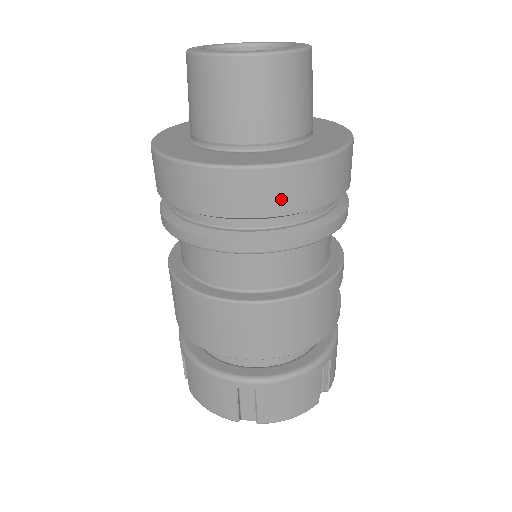
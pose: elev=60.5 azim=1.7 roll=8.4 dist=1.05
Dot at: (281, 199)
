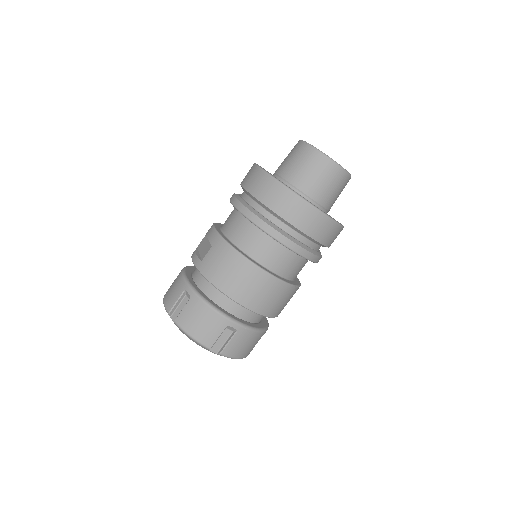
Dot at: (323, 235)
